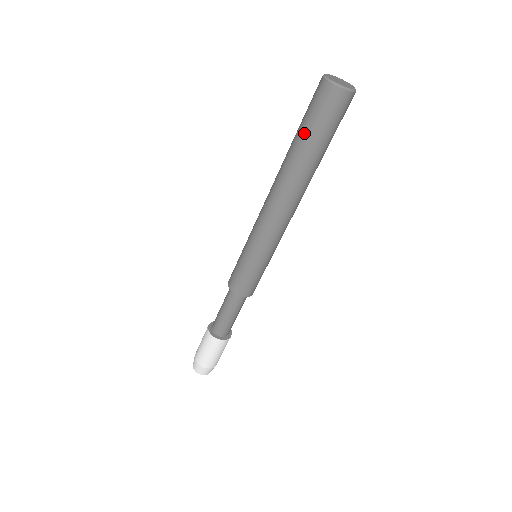
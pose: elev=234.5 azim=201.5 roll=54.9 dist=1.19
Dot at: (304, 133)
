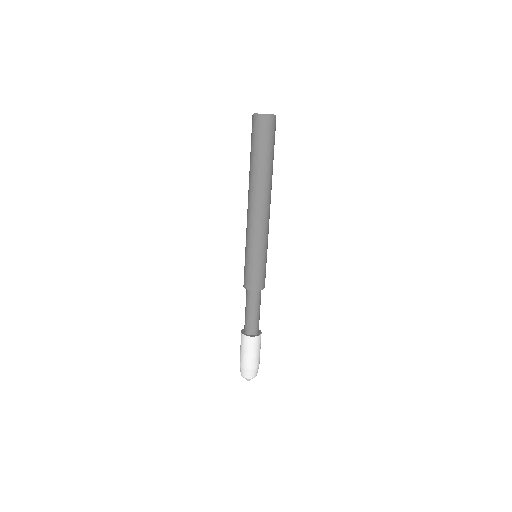
Dot at: (253, 152)
